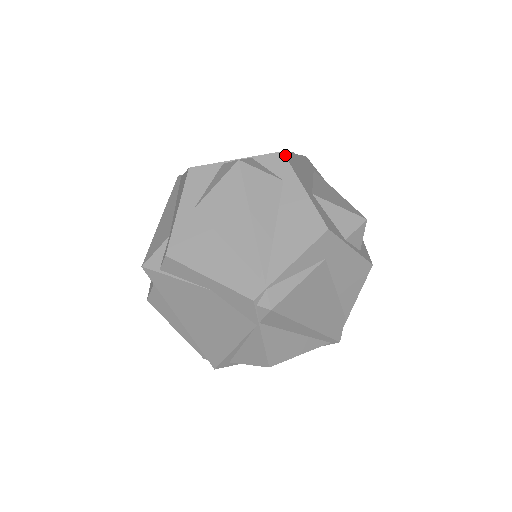
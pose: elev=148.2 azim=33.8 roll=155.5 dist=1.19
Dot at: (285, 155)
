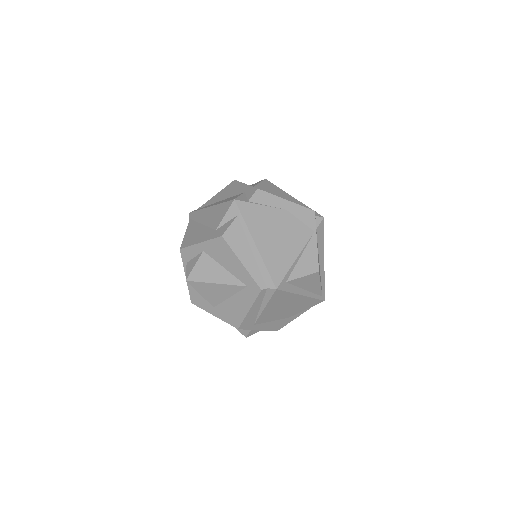
Dot at: occluded
